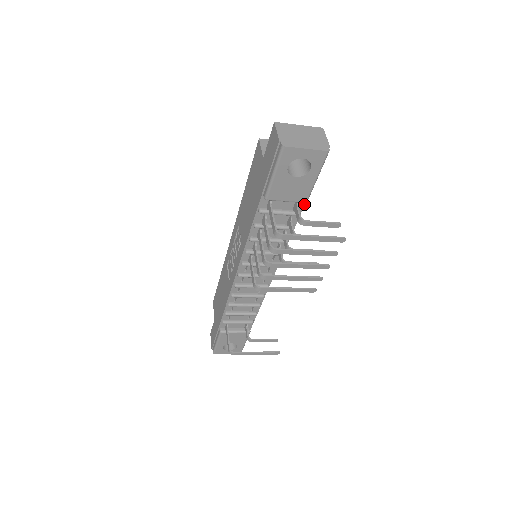
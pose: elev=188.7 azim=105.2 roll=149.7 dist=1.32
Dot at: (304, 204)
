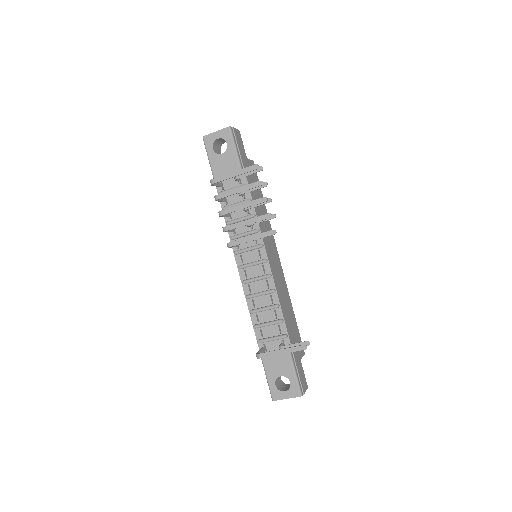
Dot at: (246, 177)
